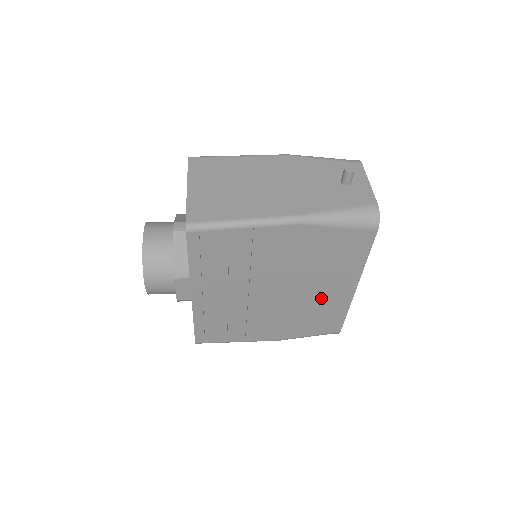
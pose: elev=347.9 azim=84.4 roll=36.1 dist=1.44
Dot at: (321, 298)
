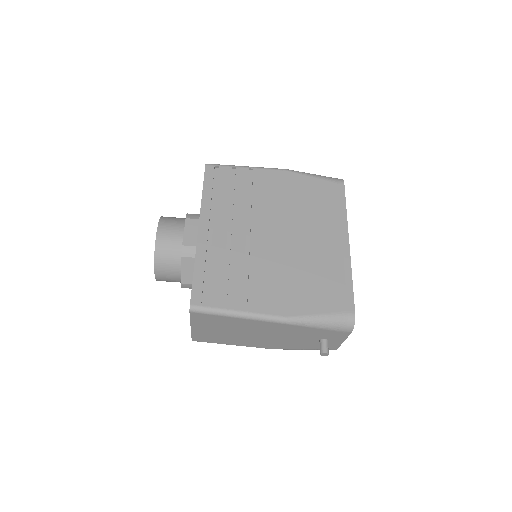
Dot at: (319, 252)
